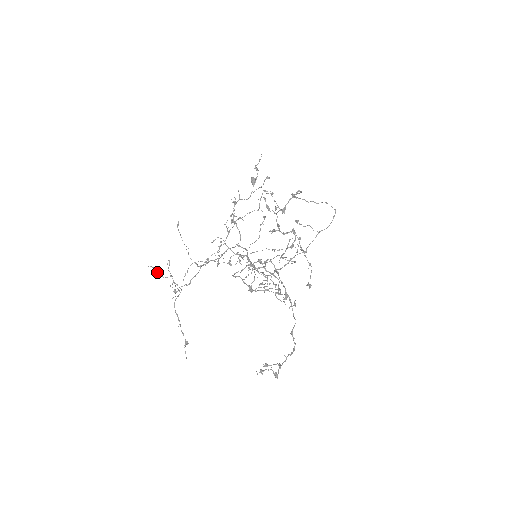
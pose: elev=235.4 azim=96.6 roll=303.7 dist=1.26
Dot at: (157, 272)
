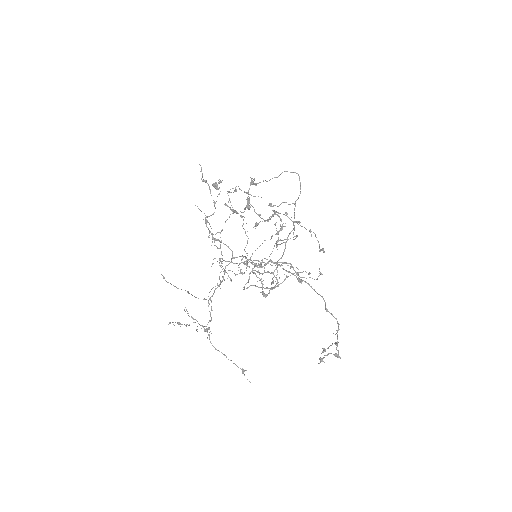
Dot at: occluded
